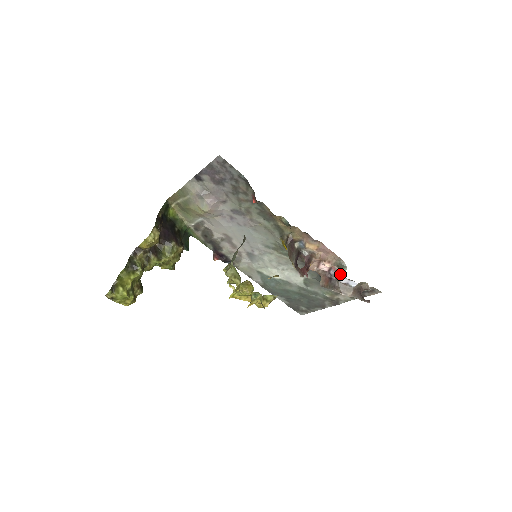
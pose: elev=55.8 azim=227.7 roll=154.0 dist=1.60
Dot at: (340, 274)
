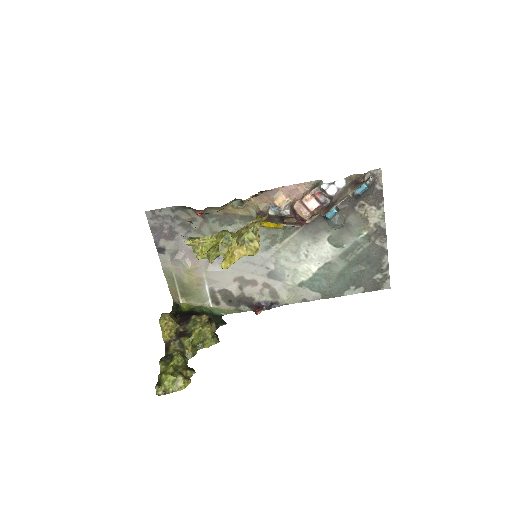
Dot at: (321, 189)
